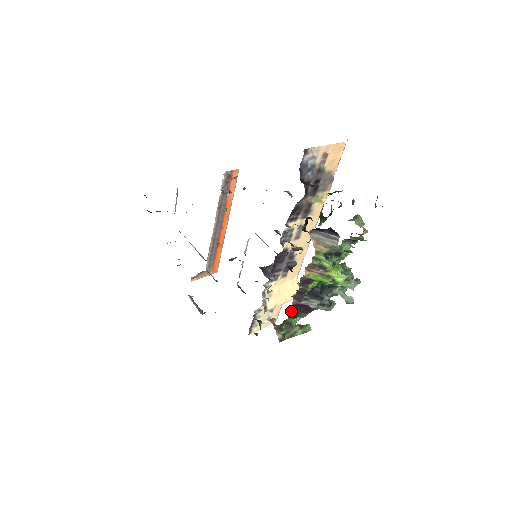
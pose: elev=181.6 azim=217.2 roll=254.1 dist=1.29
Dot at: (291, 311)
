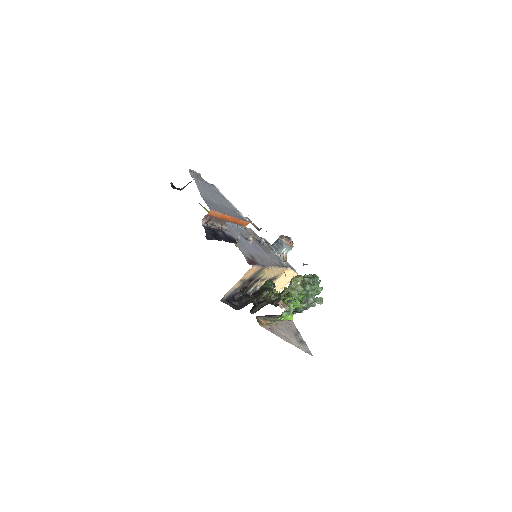
Dot at: occluded
